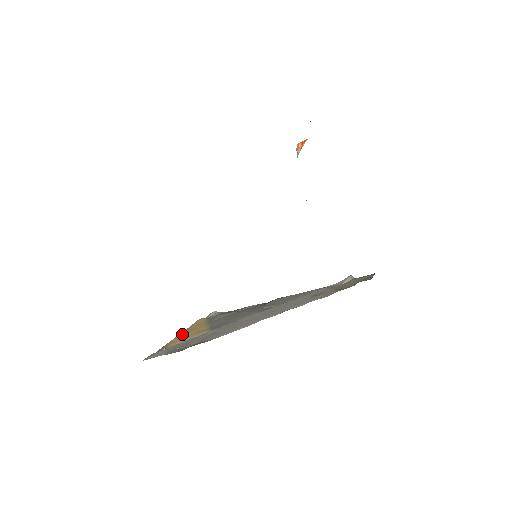
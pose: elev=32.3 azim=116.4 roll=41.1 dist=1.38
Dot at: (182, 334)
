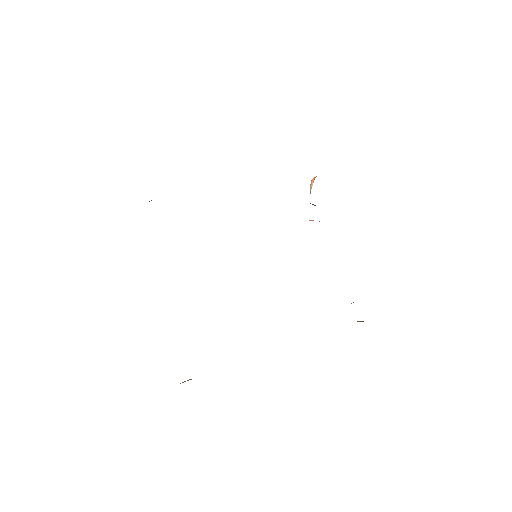
Dot at: occluded
